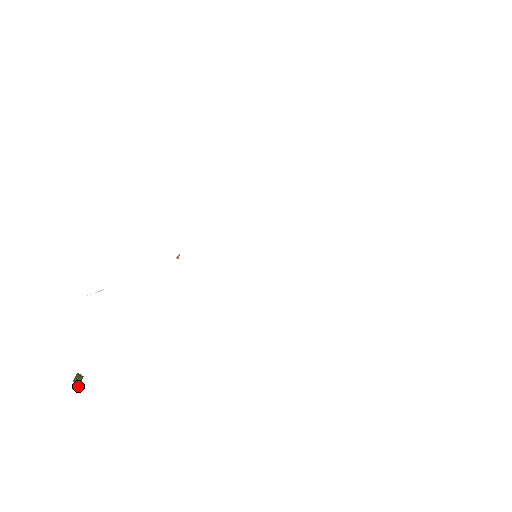
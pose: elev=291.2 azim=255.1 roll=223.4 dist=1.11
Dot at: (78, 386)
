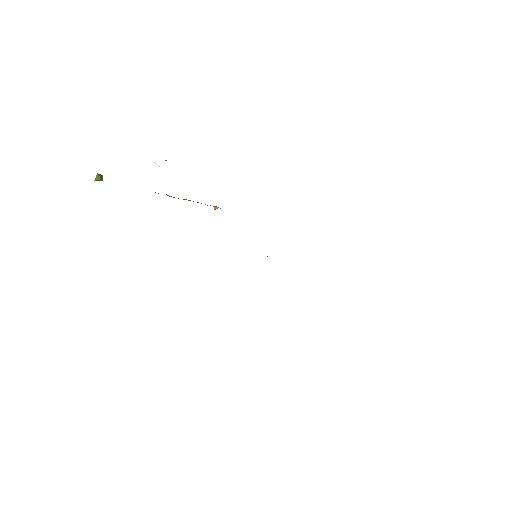
Dot at: (95, 180)
